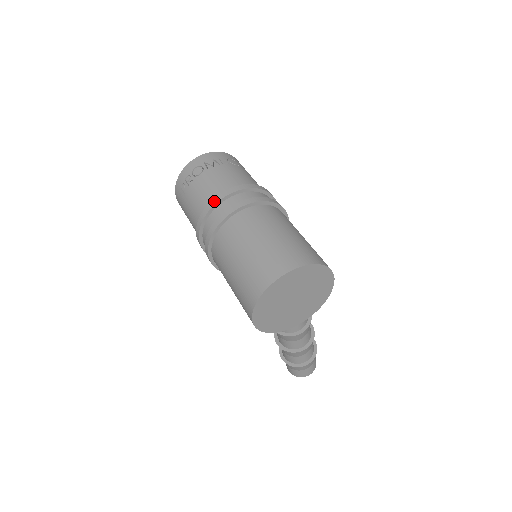
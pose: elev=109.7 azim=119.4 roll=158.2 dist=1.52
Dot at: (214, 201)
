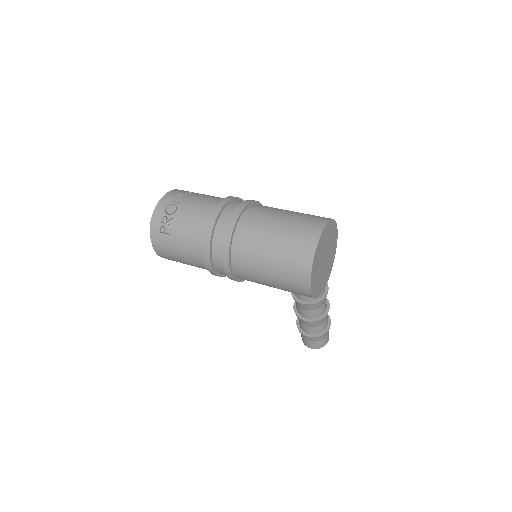
Dot at: (212, 220)
